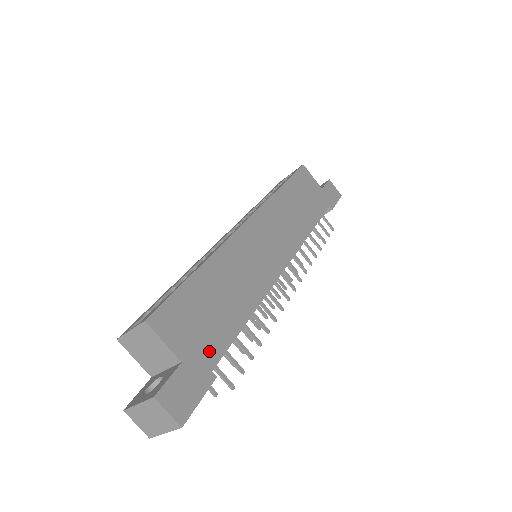
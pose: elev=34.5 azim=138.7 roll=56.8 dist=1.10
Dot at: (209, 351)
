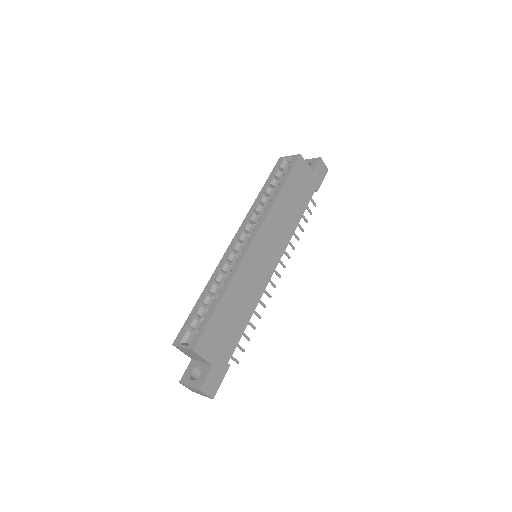
Dot at: (227, 352)
